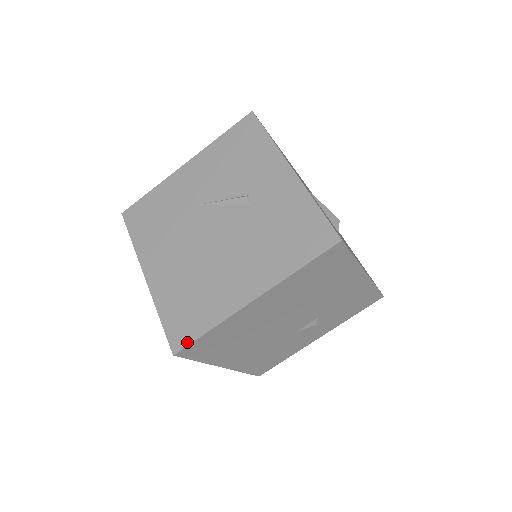
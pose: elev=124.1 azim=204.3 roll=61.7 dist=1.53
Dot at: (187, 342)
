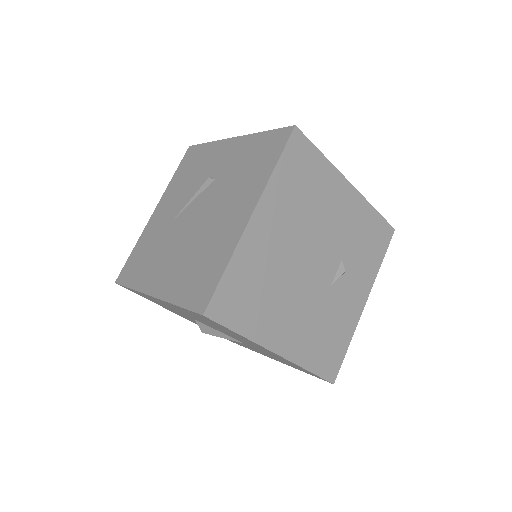
Dot at: (210, 294)
